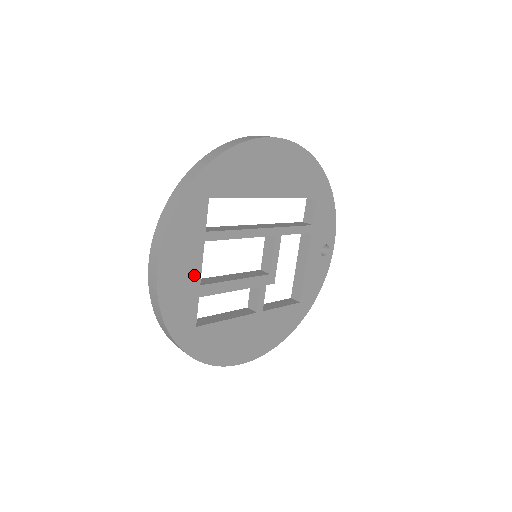
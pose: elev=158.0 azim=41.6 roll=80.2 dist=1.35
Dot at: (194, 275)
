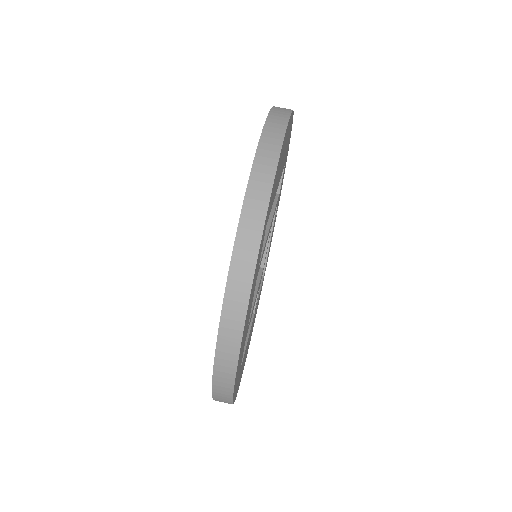
Dot at: (248, 322)
